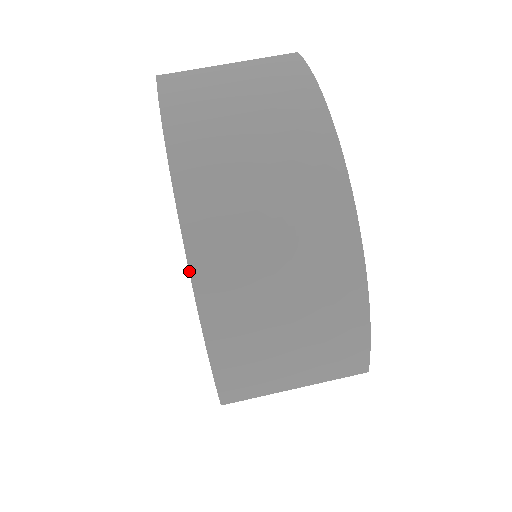
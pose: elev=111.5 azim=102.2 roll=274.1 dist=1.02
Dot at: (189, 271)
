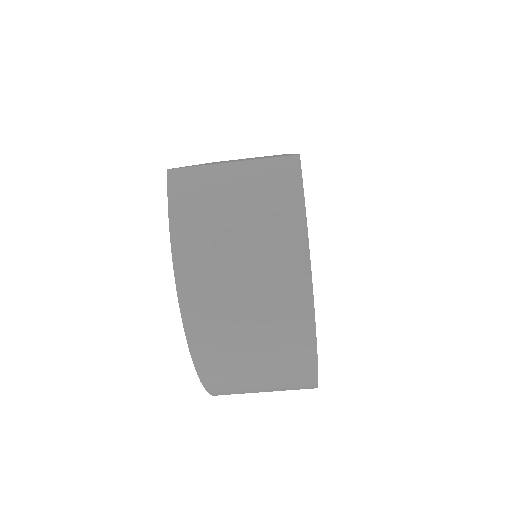
Dot at: (191, 356)
